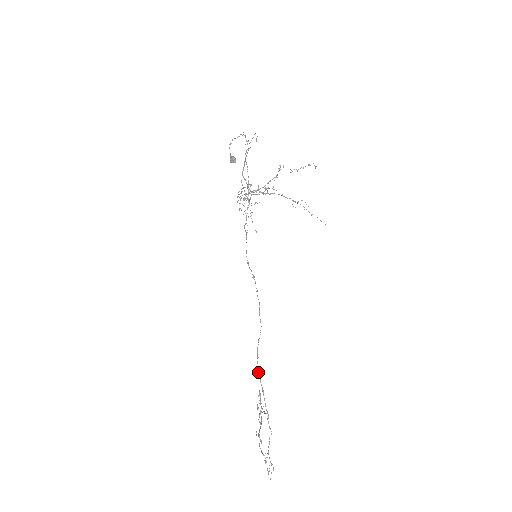
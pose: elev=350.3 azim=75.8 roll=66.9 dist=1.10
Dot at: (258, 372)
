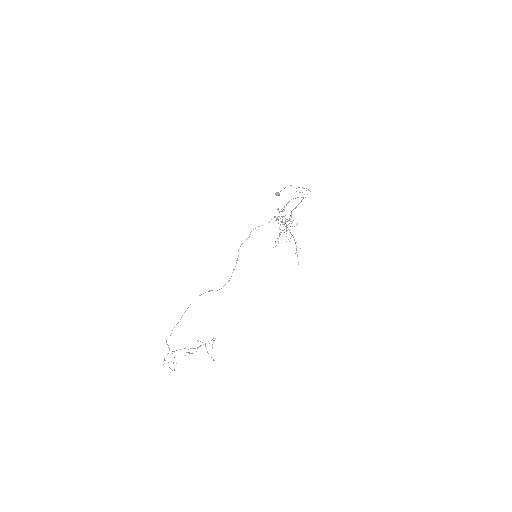
Dot at: occluded
